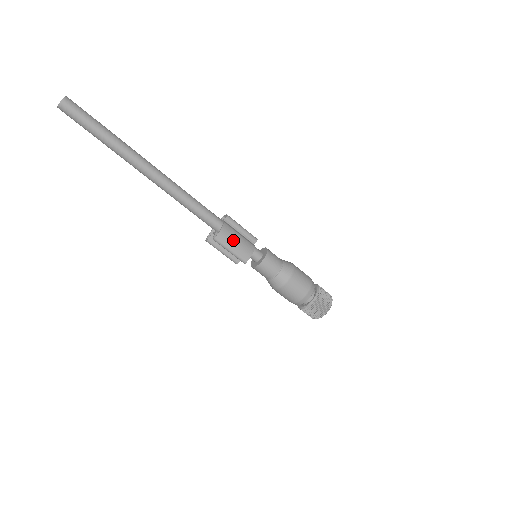
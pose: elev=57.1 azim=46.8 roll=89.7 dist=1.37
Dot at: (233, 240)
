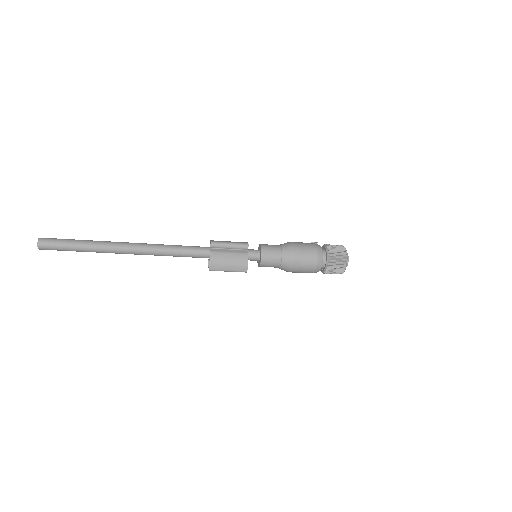
Dot at: (225, 262)
